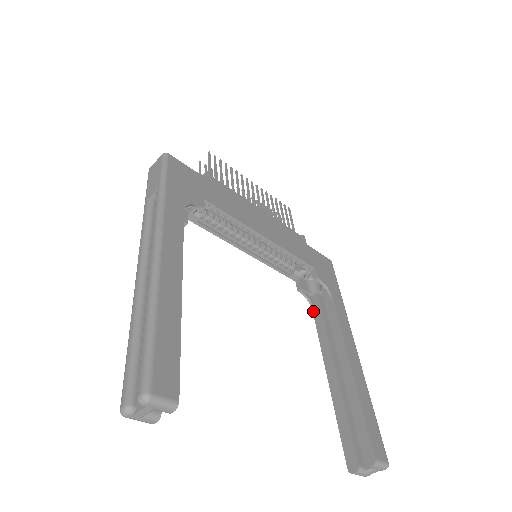
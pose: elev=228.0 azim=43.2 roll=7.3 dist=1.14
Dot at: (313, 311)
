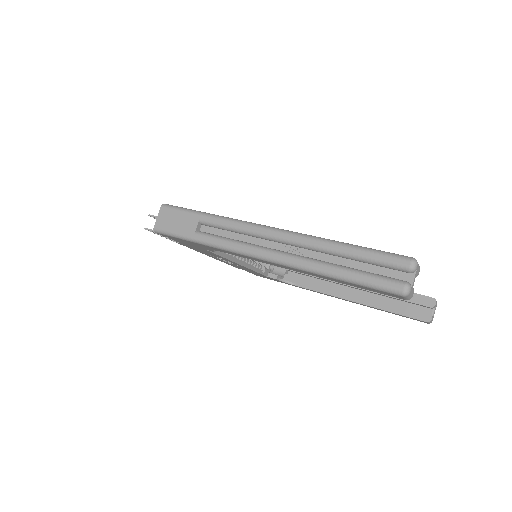
Dot at: (295, 285)
